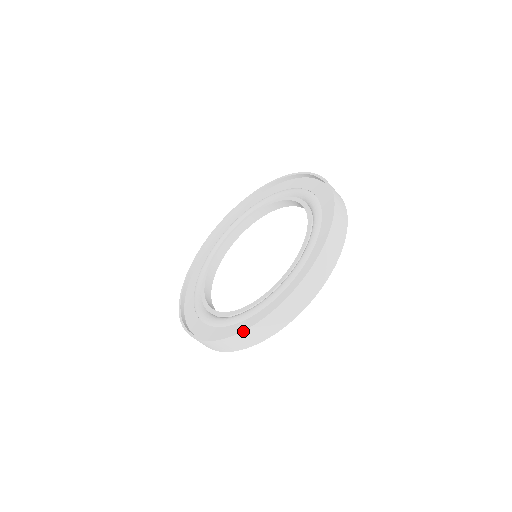
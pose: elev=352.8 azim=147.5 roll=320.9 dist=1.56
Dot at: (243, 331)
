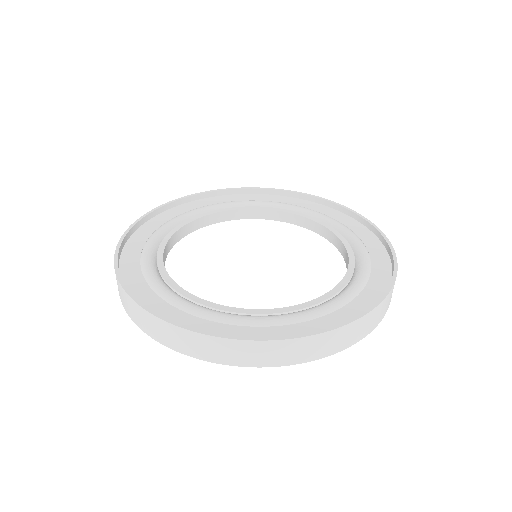
Dot at: (327, 331)
